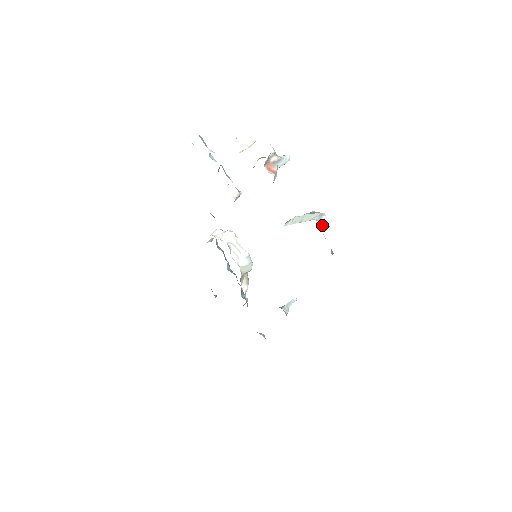
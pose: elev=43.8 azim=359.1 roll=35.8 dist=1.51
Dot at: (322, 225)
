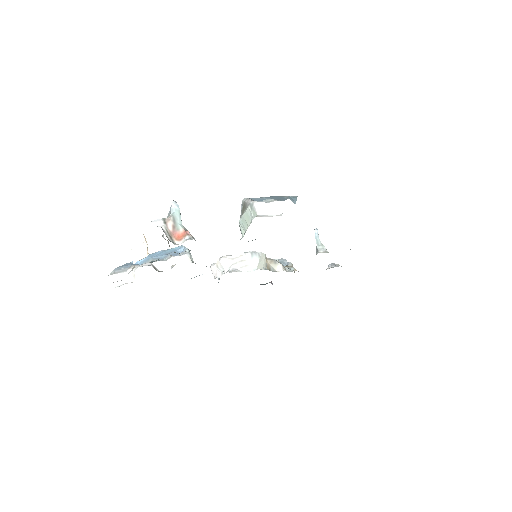
Dot at: (263, 212)
